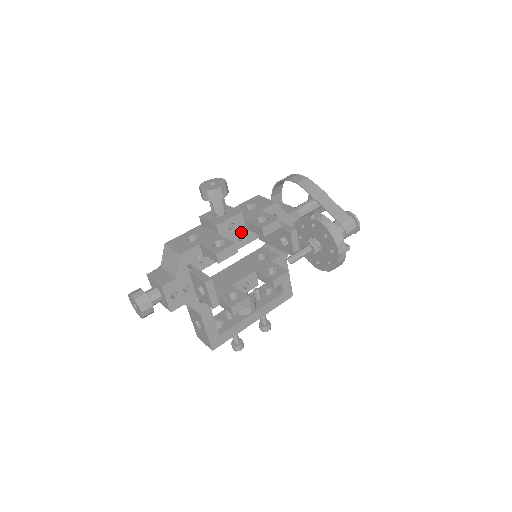
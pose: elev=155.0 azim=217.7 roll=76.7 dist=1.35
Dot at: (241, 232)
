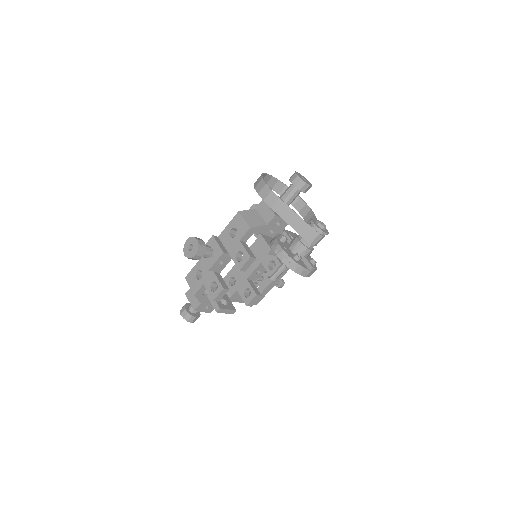
Dot at: occluded
